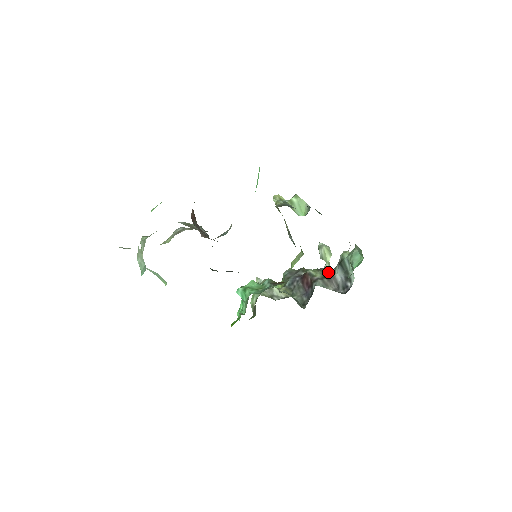
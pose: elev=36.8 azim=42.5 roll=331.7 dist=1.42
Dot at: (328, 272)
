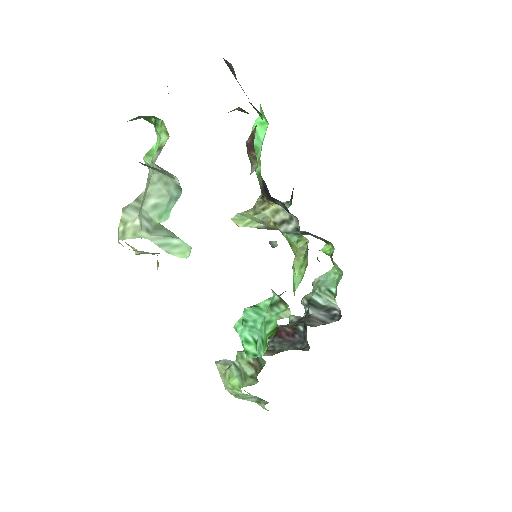
Dot at: (300, 319)
